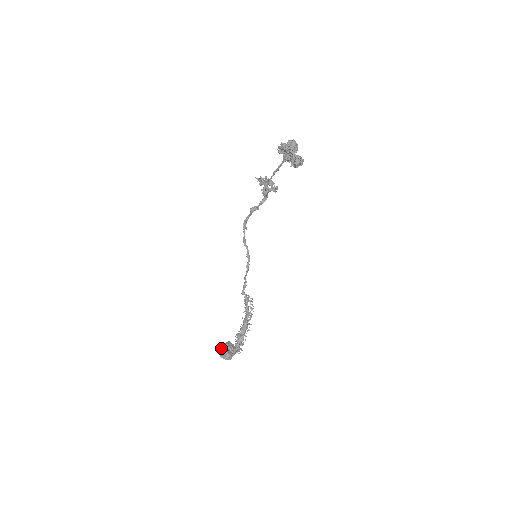
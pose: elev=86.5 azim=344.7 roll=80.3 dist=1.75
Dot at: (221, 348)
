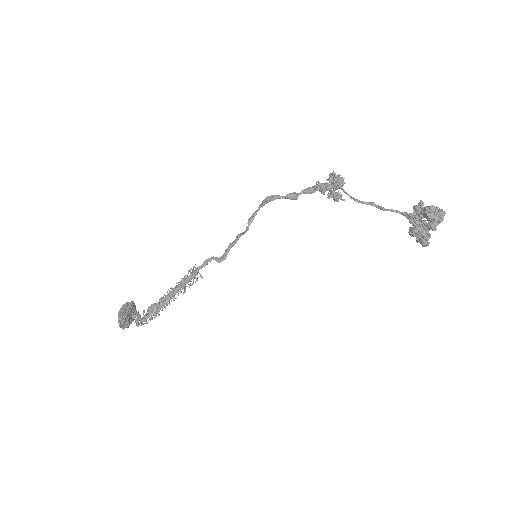
Dot at: (125, 314)
